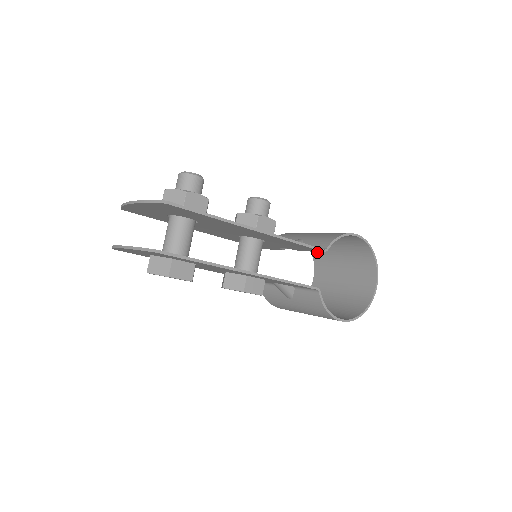
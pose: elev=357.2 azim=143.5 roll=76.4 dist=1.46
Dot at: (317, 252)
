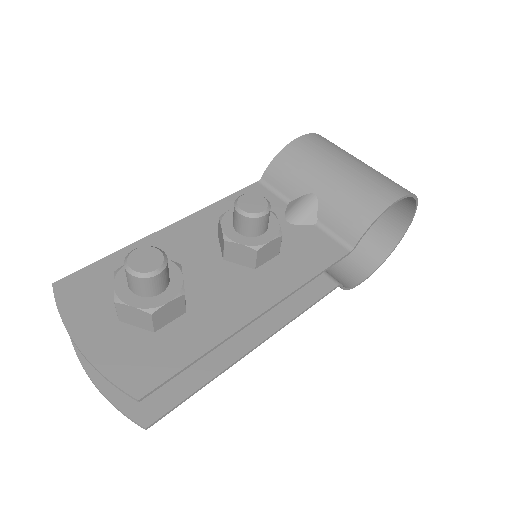
Dot at: occluded
